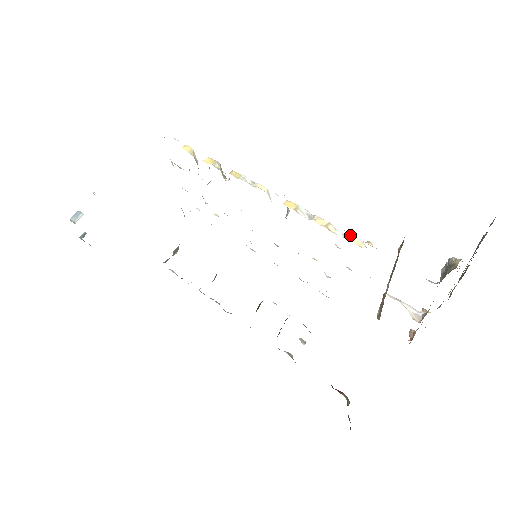
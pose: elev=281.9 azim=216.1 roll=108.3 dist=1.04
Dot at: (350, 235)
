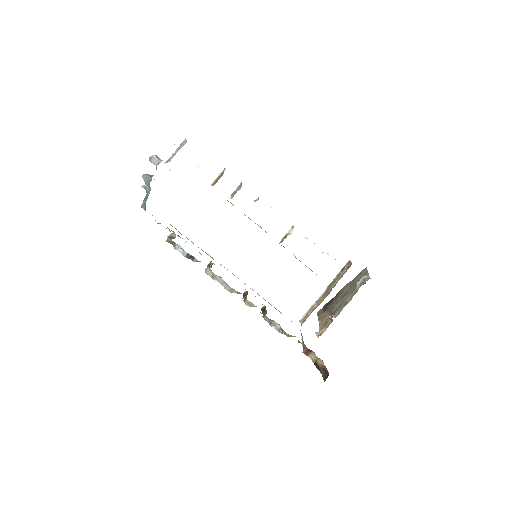
Dot at: (327, 253)
